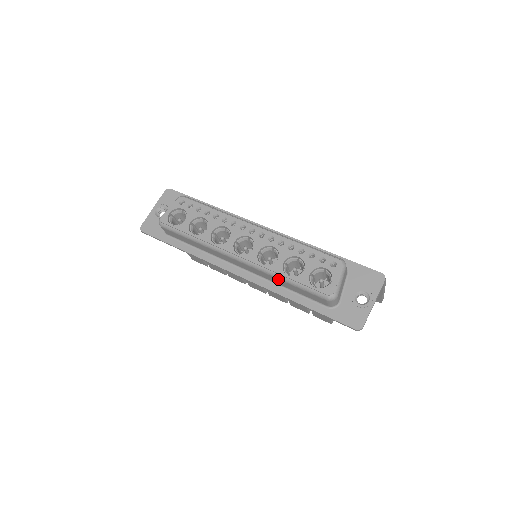
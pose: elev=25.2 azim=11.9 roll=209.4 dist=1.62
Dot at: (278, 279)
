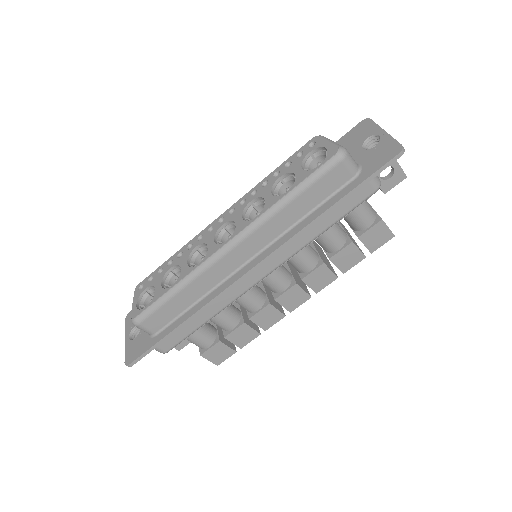
Dot at: (283, 209)
